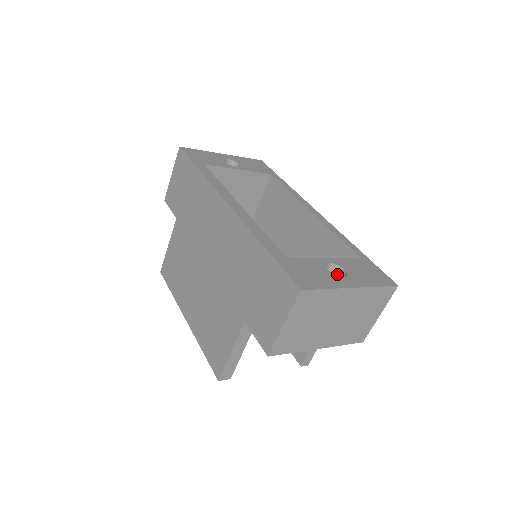
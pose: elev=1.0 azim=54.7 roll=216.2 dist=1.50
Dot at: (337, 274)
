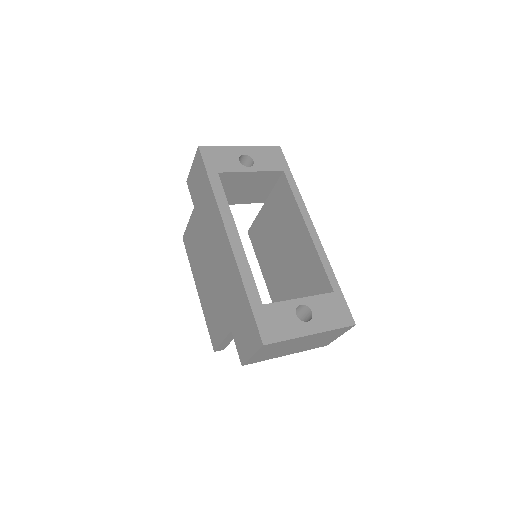
Dot at: (306, 311)
